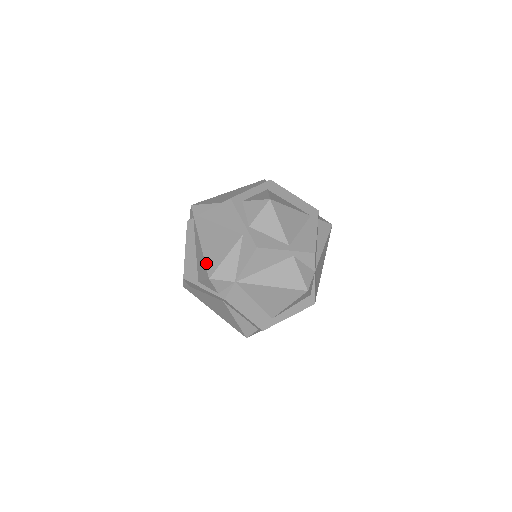
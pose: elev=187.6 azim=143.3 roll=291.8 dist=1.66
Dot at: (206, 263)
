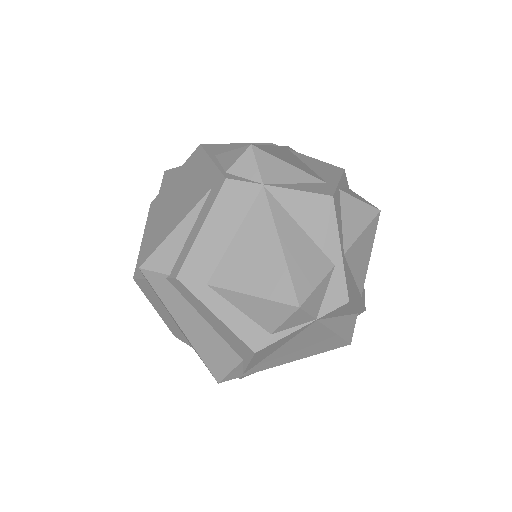
Dot at: (262, 145)
